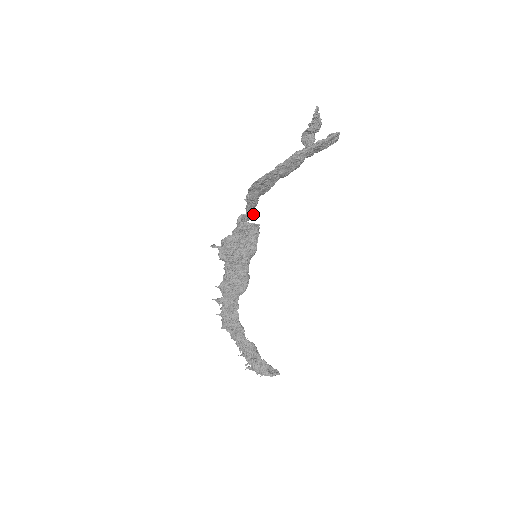
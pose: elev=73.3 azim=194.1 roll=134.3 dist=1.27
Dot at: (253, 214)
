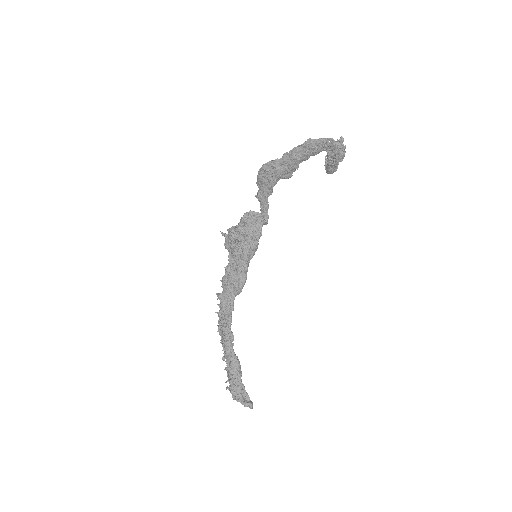
Dot at: (267, 219)
